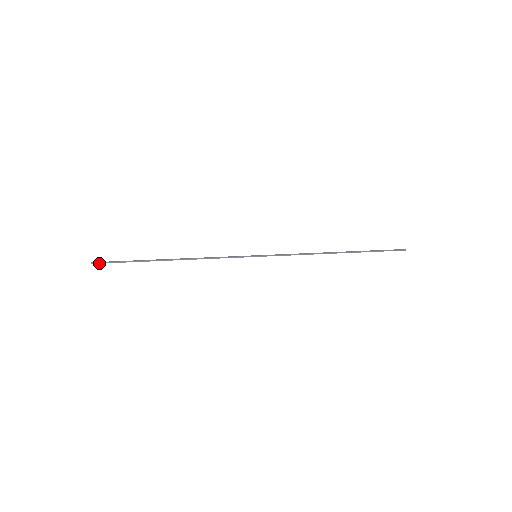
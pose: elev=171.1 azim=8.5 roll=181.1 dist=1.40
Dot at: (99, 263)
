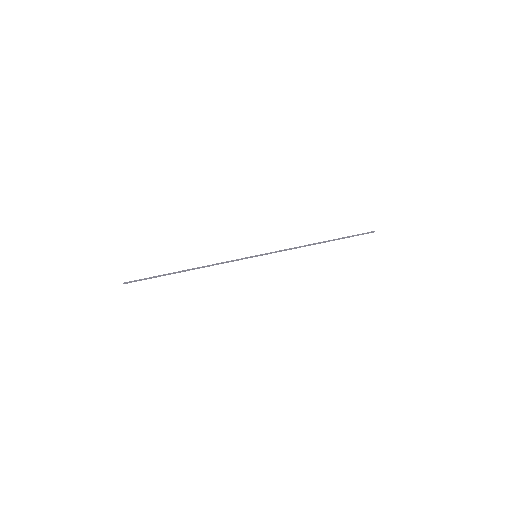
Dot at: (130, 282)
